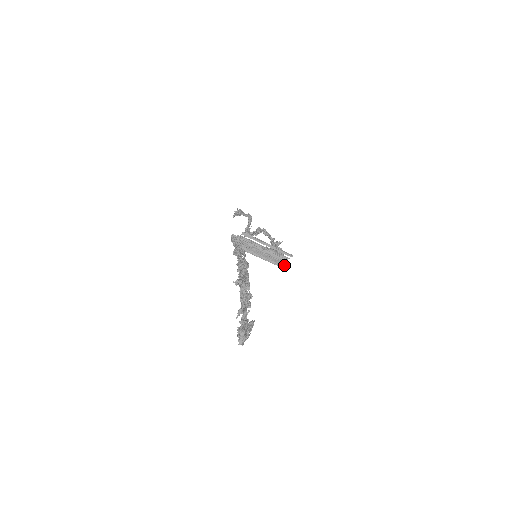
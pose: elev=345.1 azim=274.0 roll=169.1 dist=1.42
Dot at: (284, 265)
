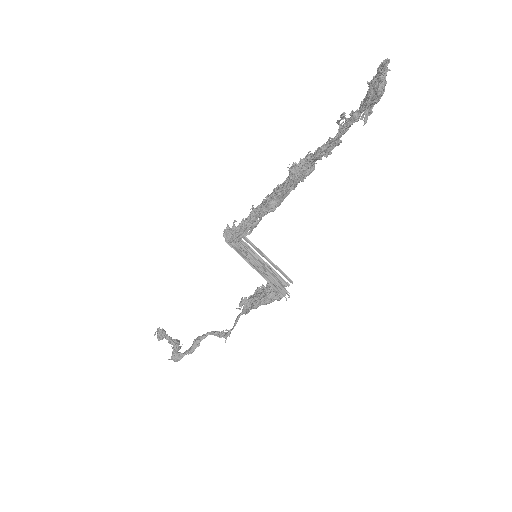
Dot at: (283, 291)
